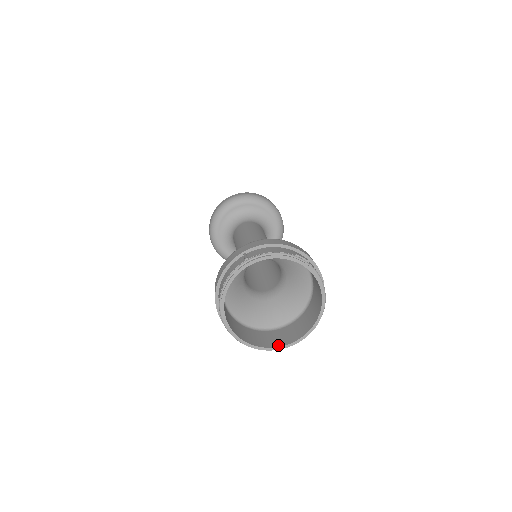
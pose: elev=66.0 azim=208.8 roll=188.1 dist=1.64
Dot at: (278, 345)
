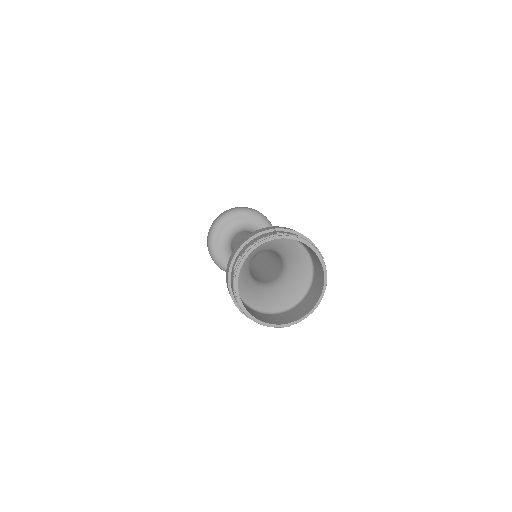
Dot at: (267, 322)
